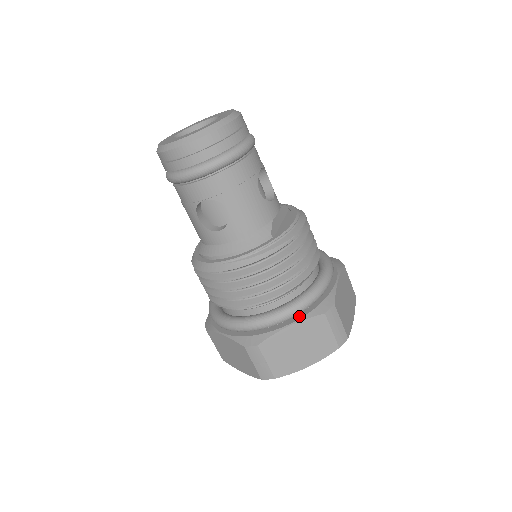
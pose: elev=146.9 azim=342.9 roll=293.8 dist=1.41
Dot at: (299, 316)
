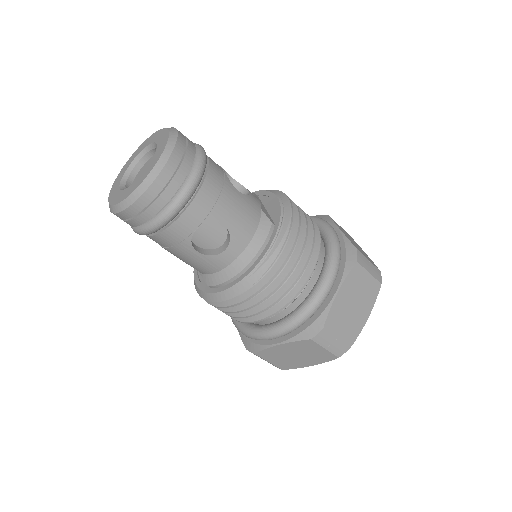
Dot at: (338, 279)
